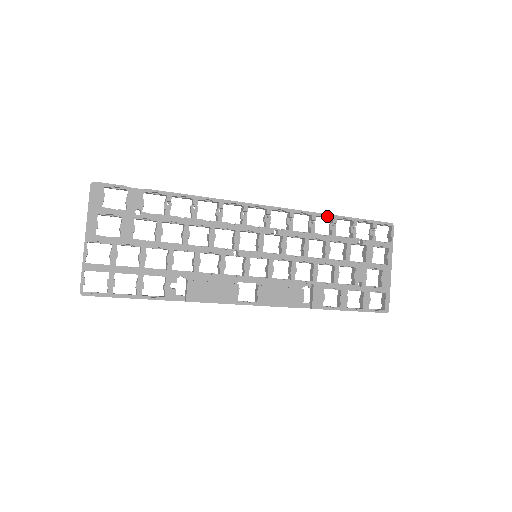
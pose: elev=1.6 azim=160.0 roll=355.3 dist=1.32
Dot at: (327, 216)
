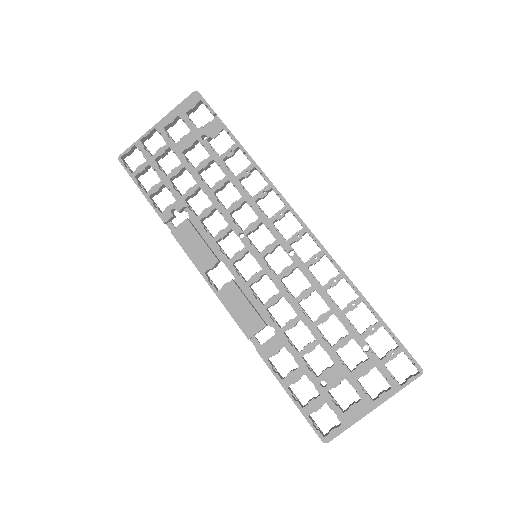
Dot at: (354, 289)
